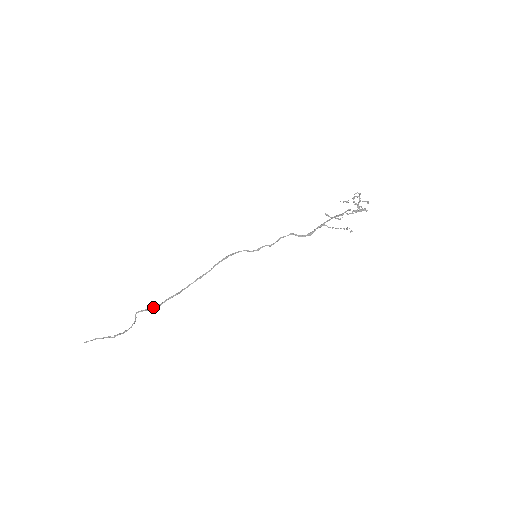
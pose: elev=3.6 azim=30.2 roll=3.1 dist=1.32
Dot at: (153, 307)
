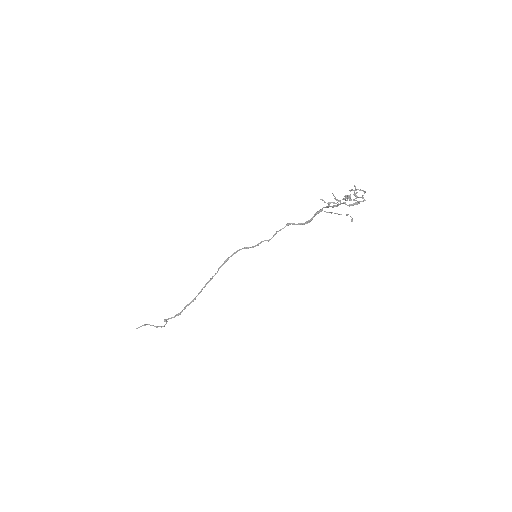
Dot at: (176, 315)
